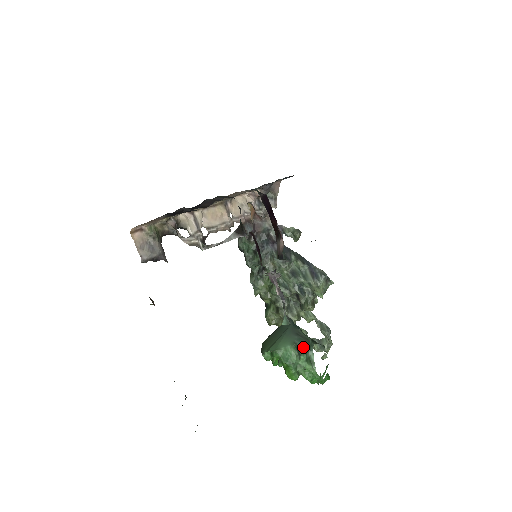
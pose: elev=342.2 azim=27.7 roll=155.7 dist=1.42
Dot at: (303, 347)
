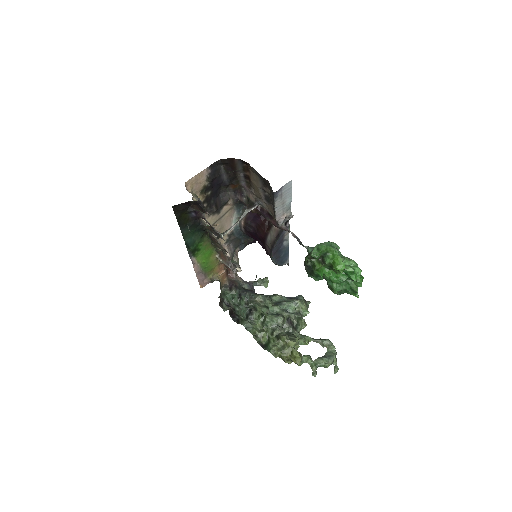
Dot at: occluded
